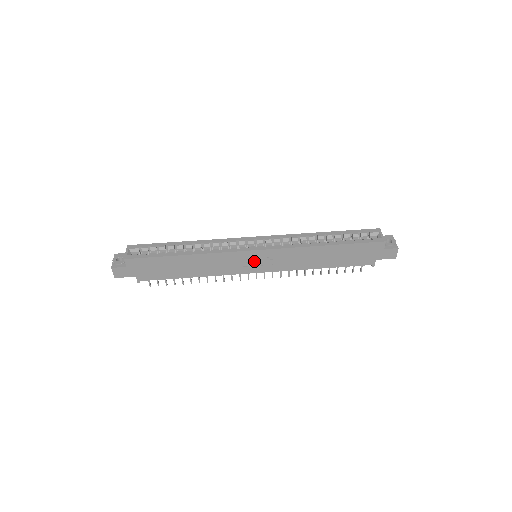
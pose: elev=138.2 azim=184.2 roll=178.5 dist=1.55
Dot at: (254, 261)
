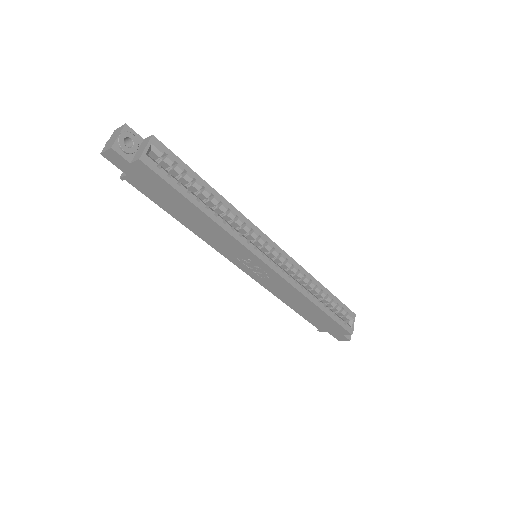
Dot at: (252, 265)
